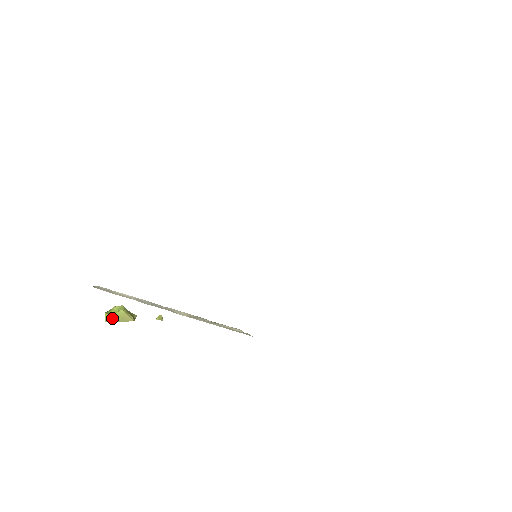
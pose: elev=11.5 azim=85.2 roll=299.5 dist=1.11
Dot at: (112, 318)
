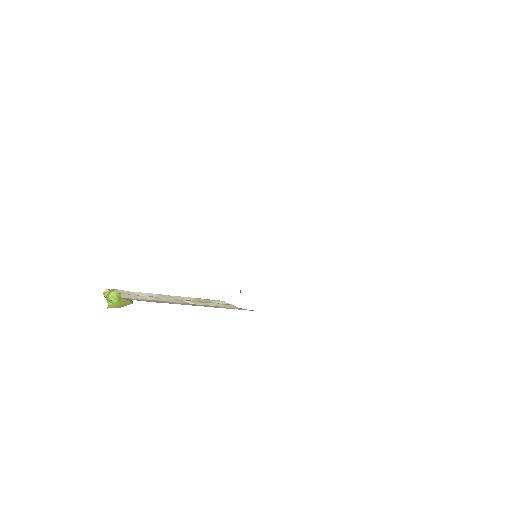
Dot at: (115, 305)
